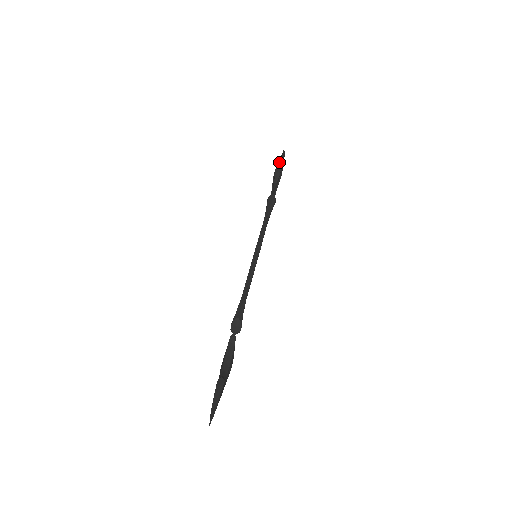
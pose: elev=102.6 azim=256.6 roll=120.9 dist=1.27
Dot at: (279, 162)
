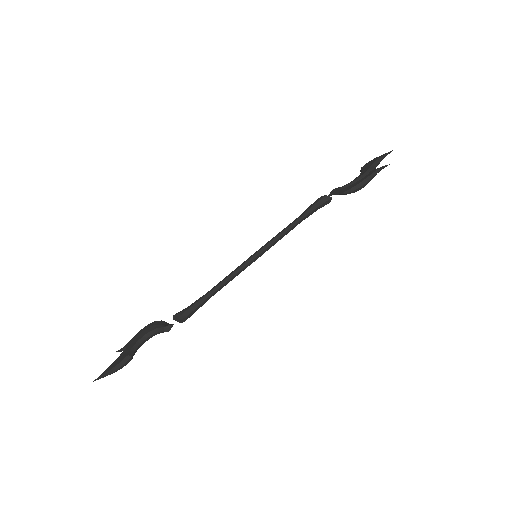
Dot at: (370, 177)
